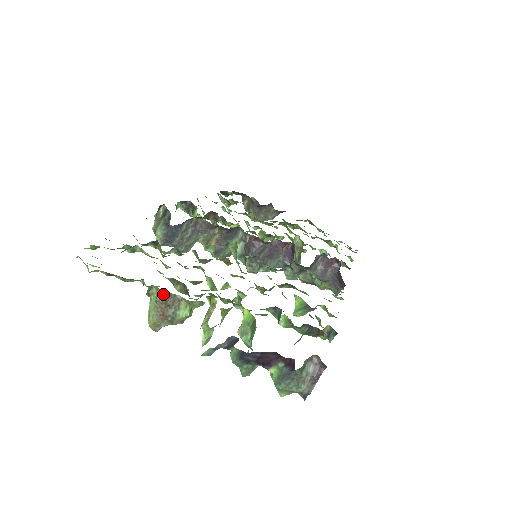
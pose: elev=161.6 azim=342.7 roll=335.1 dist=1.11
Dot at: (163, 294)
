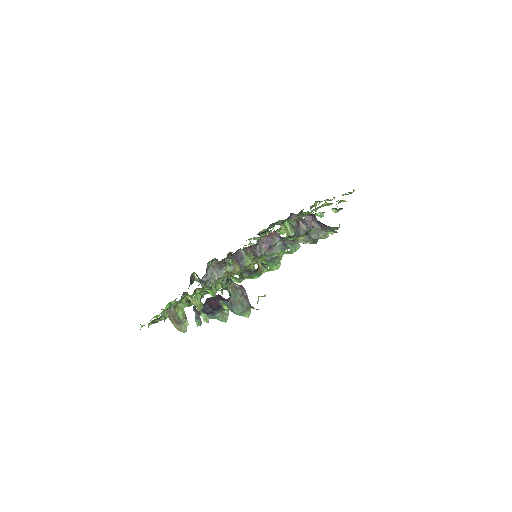
Dot at: (166, 313)
